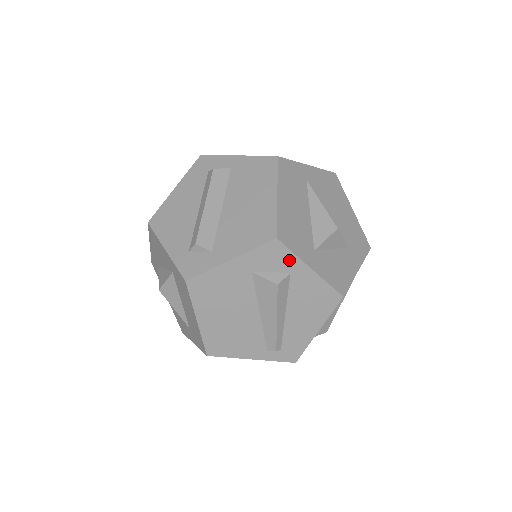
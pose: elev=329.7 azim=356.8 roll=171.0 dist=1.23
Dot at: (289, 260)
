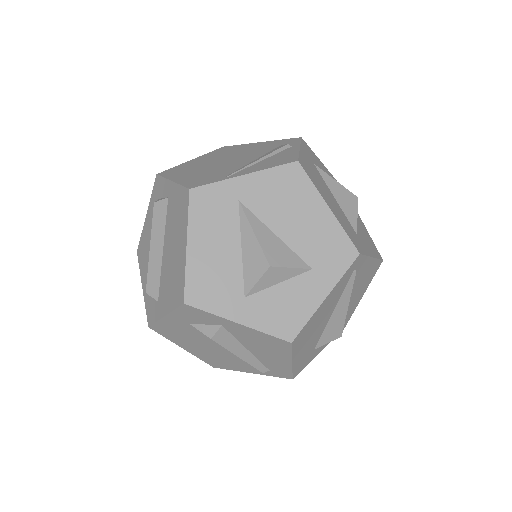
Dot at: (211, 317)
